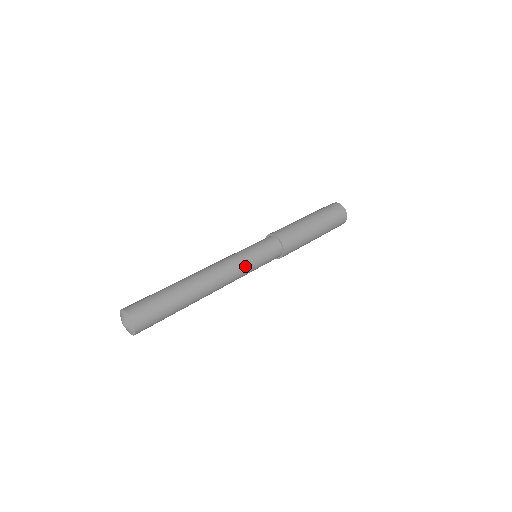
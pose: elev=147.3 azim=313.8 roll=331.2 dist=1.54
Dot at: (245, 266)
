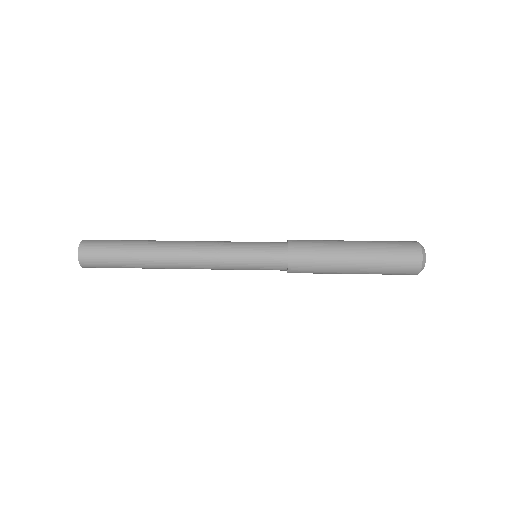
Dot at: (226, 247)
